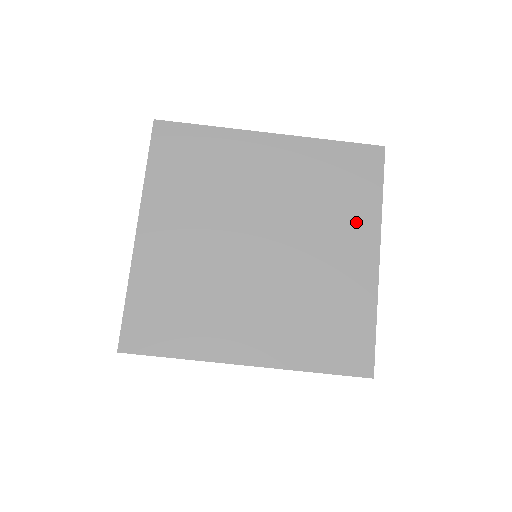
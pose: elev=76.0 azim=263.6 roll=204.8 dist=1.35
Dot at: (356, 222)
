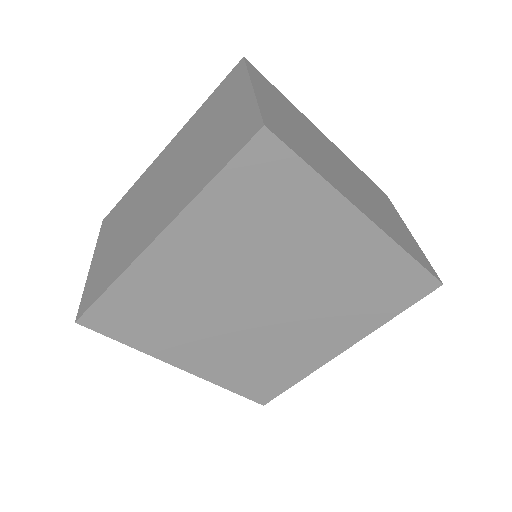
Dot at: (318, 217)
